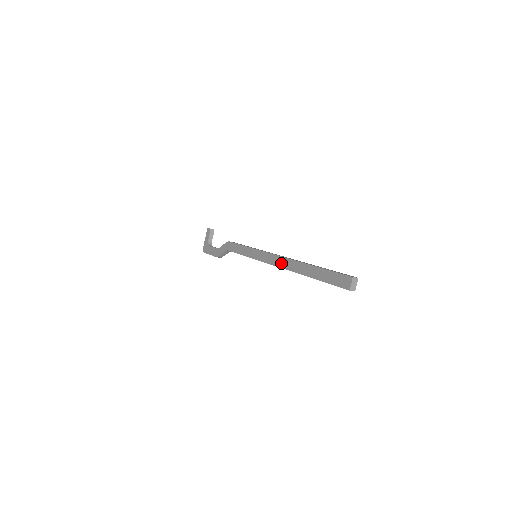
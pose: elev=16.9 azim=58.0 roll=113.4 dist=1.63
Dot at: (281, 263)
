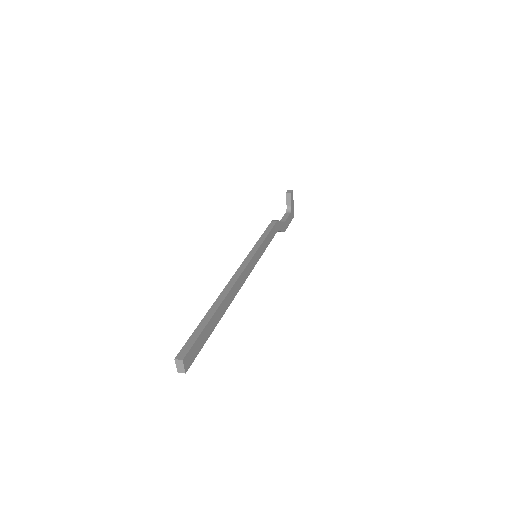
Dot at: occluded
